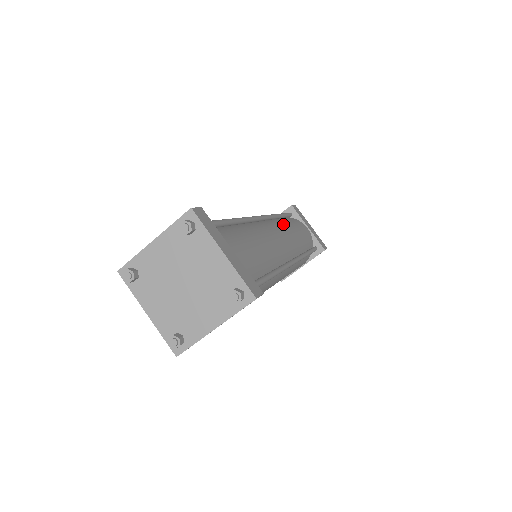
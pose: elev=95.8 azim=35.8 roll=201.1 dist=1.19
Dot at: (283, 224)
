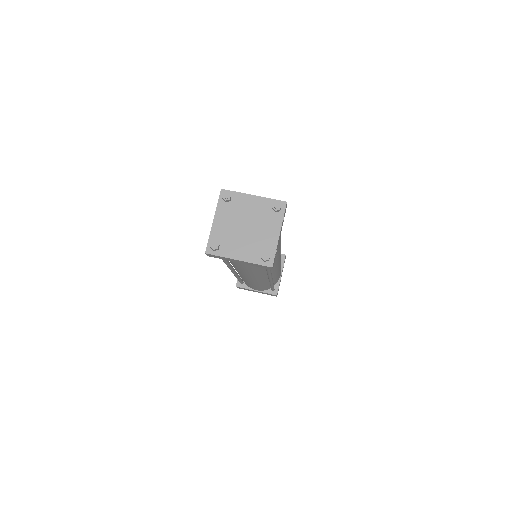
Dot at: occluded
